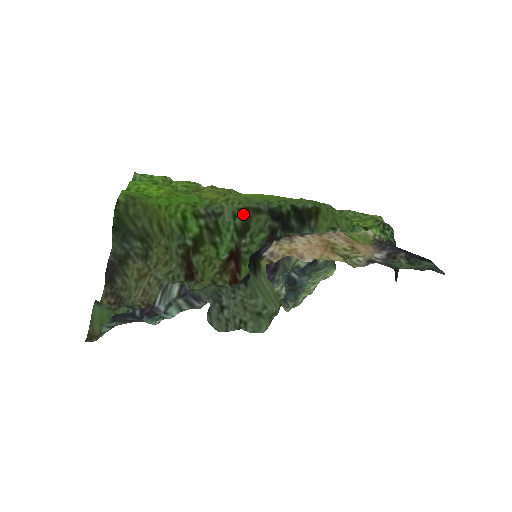
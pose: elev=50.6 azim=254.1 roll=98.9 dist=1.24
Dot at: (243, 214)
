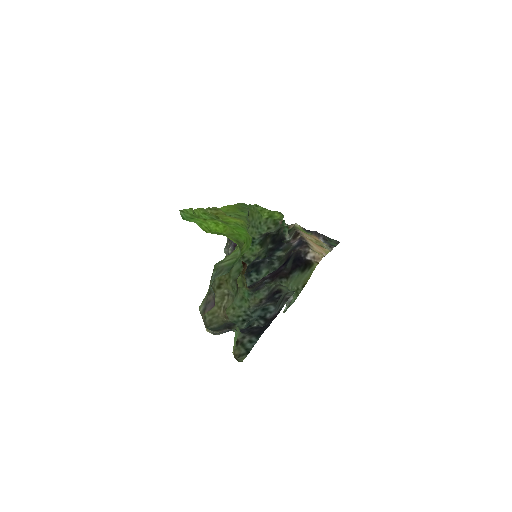
Dot at: occluded
